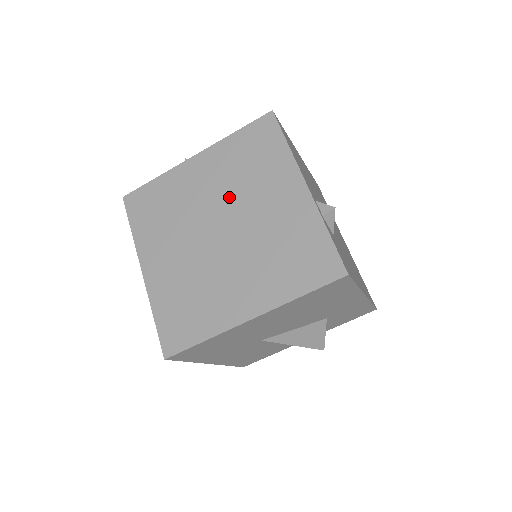
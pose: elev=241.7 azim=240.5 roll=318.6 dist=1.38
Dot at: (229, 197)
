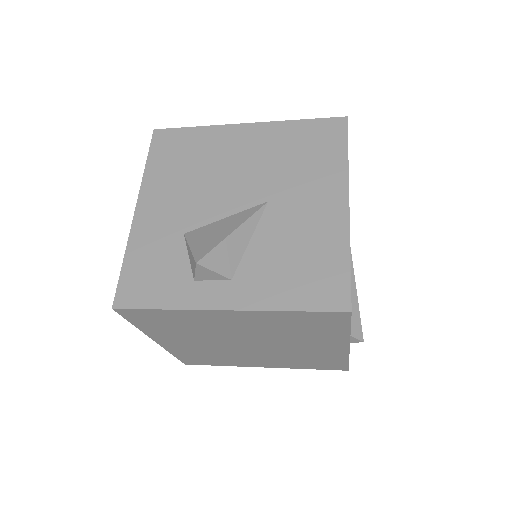
Dot at: (265, 337)
